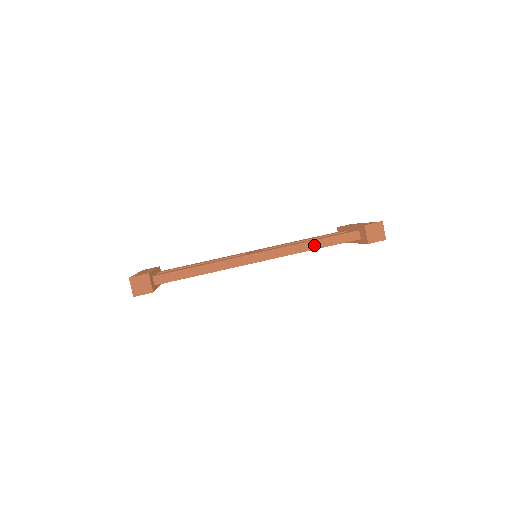
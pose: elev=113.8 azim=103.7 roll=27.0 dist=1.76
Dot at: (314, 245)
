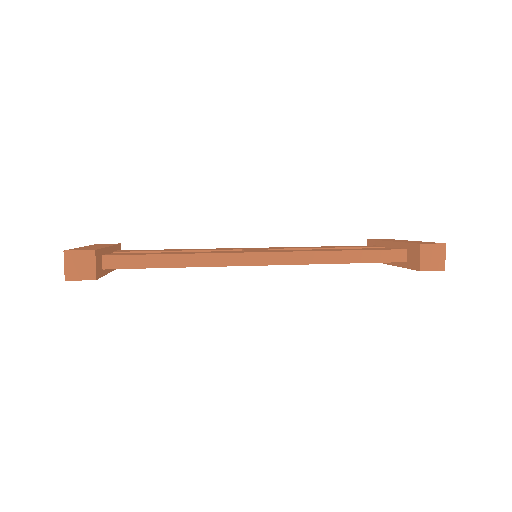
Dot at: (341, 257)
